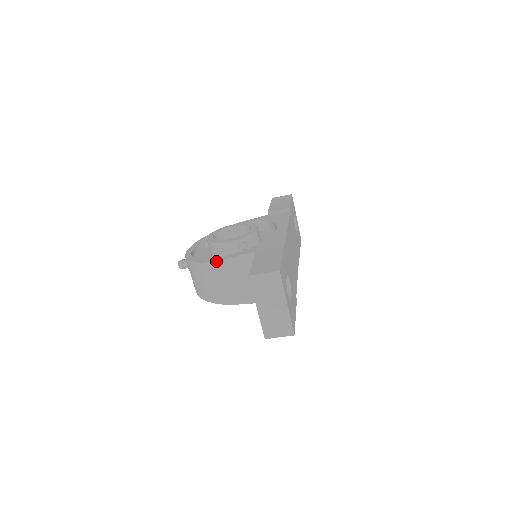
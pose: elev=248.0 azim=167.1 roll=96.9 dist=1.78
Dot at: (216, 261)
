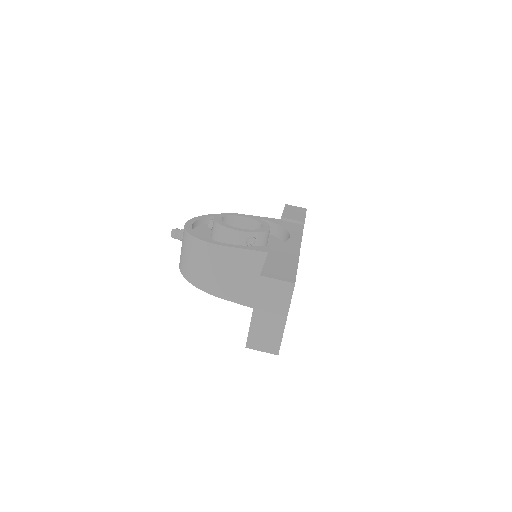
Dot at: (220, 245)
